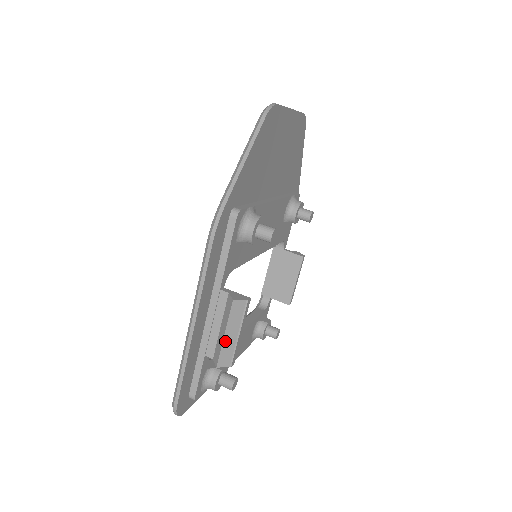
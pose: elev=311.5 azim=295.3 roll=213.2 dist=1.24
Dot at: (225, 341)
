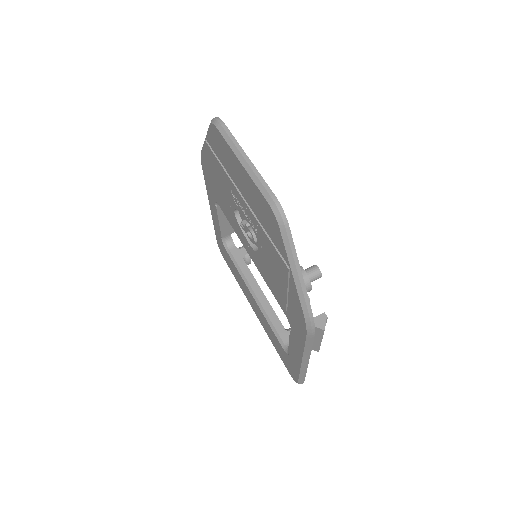
Dot at: occluded
